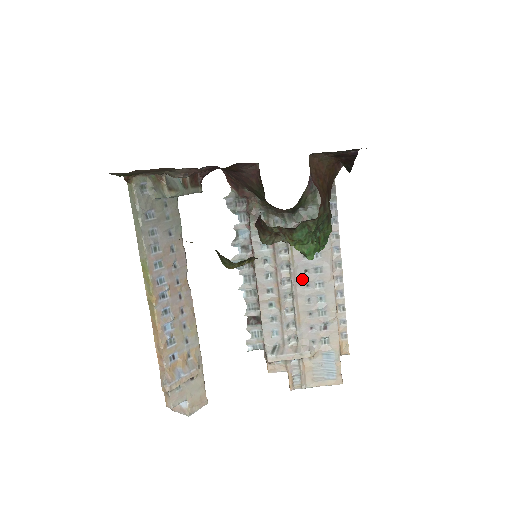
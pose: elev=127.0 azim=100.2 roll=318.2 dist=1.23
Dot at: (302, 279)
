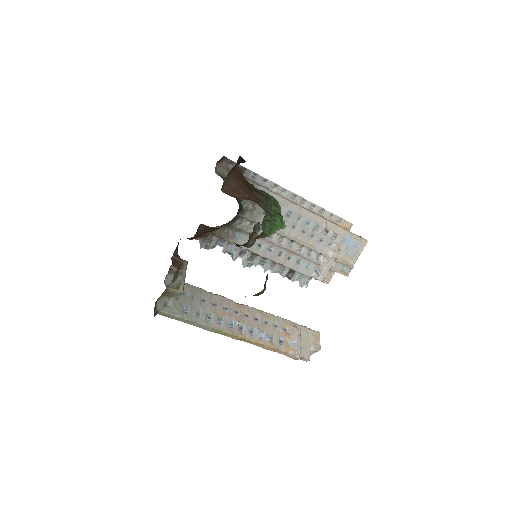
Dot at: (287, 228)
